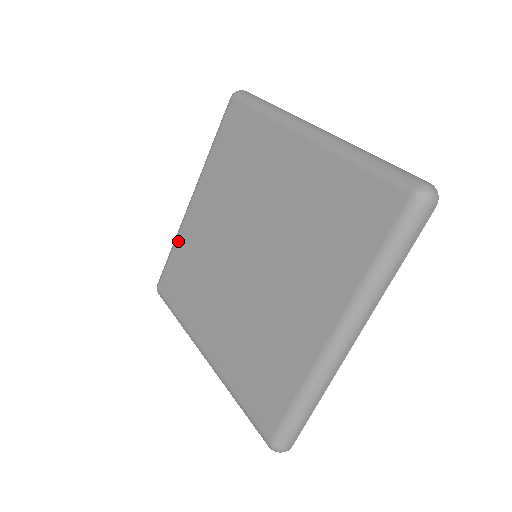
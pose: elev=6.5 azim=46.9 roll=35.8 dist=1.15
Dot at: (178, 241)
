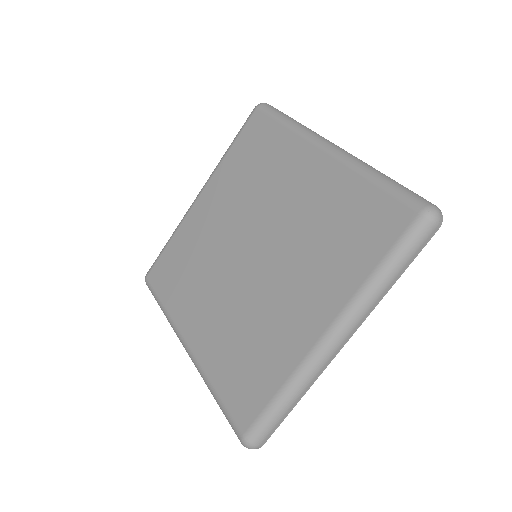
Dot at: (177, 234)
